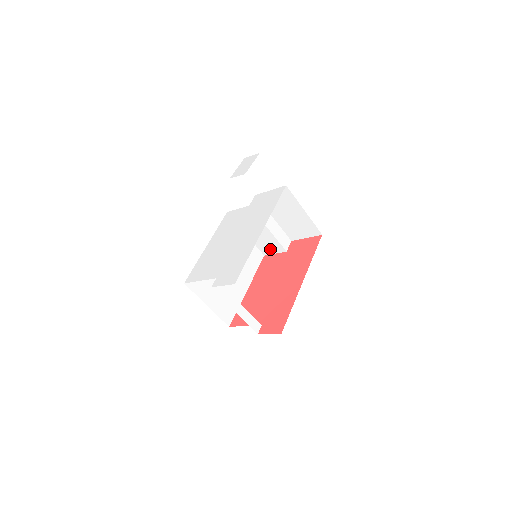
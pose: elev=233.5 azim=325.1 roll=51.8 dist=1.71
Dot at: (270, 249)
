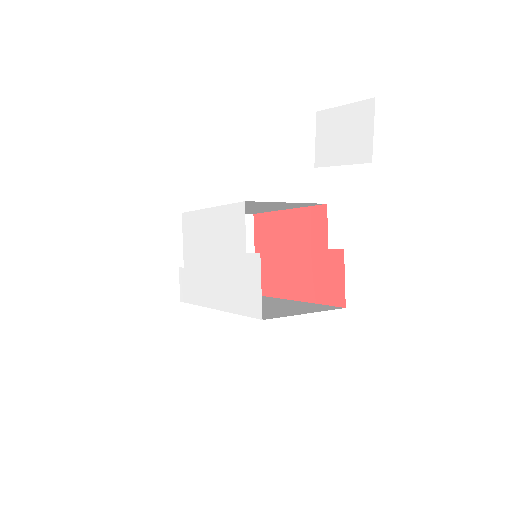
Dot at: occluded
